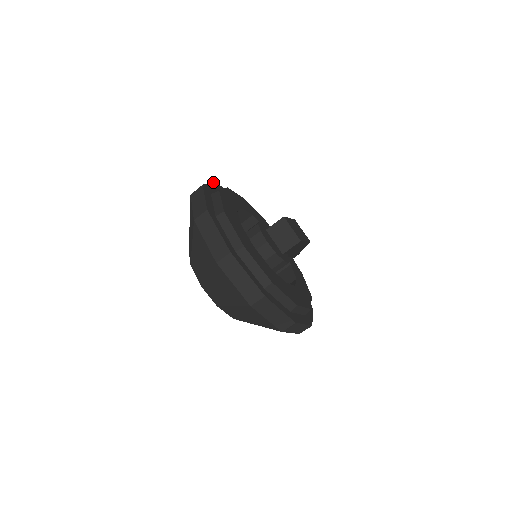
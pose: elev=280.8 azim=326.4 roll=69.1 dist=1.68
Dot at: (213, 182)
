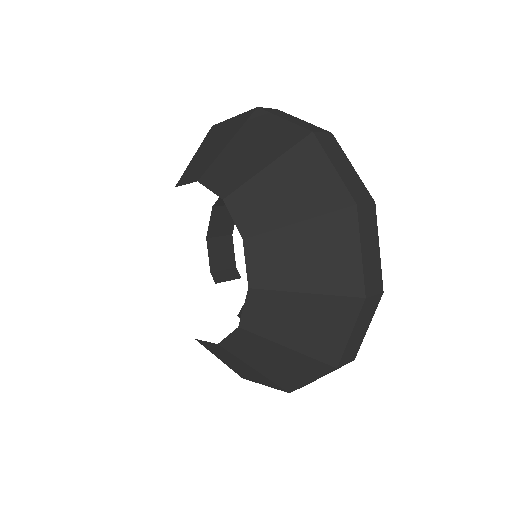
Dot at: occluded
